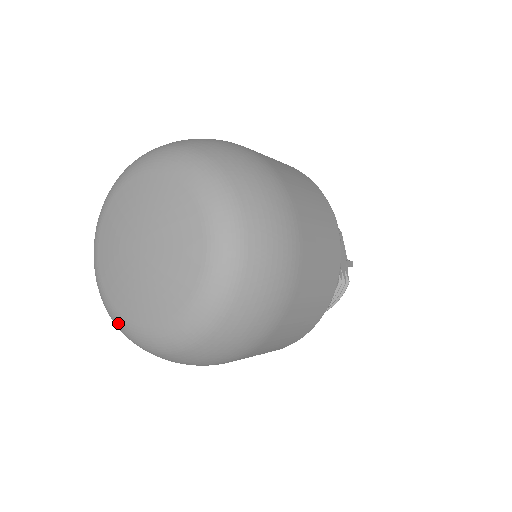
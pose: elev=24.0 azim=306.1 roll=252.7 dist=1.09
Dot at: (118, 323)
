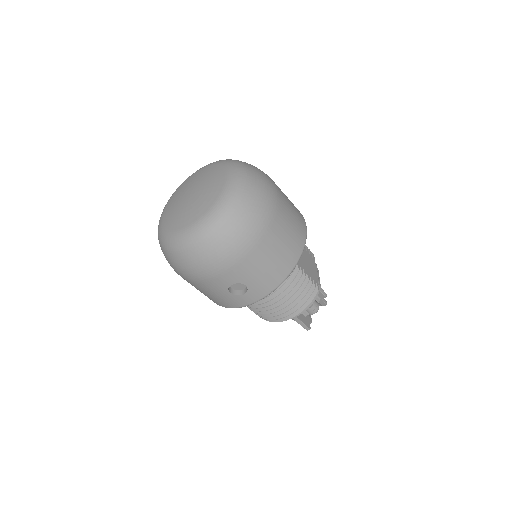
Dot at: (166, 238)
